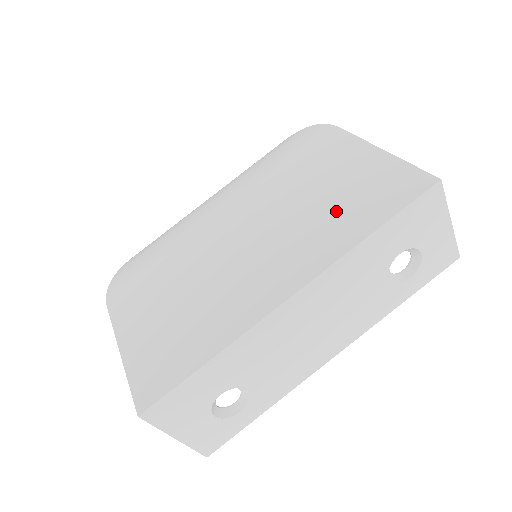
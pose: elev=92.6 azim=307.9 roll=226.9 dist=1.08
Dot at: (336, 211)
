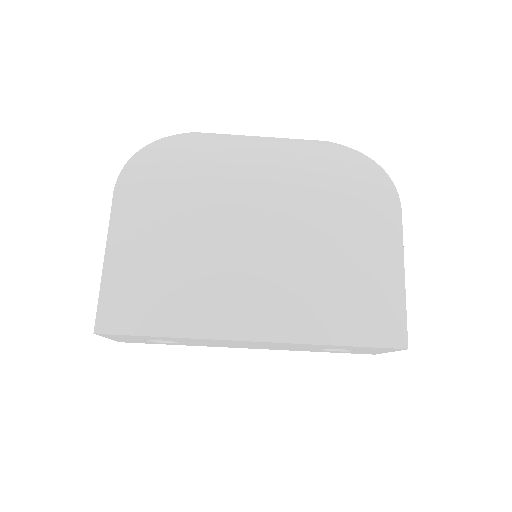
Dot at: (333, 299)
